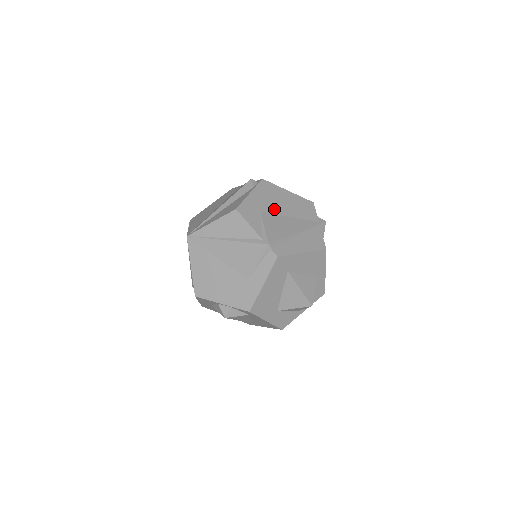
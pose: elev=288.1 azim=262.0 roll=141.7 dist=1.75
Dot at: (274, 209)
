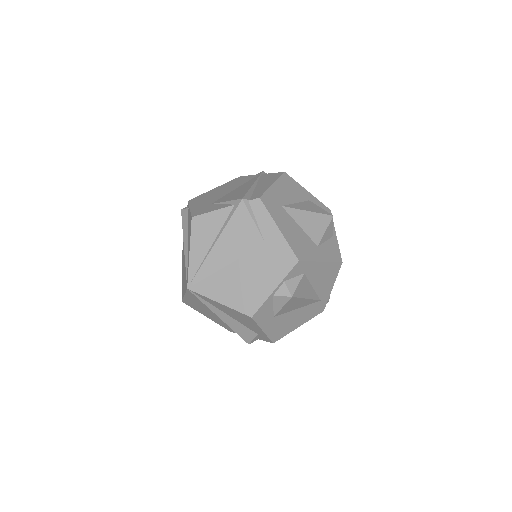
Dot at: (219, 197)
